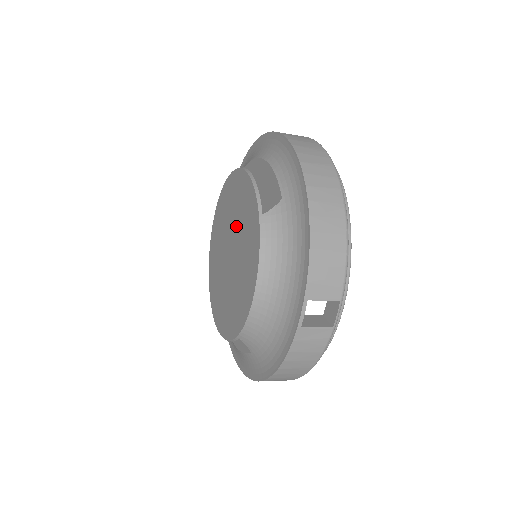
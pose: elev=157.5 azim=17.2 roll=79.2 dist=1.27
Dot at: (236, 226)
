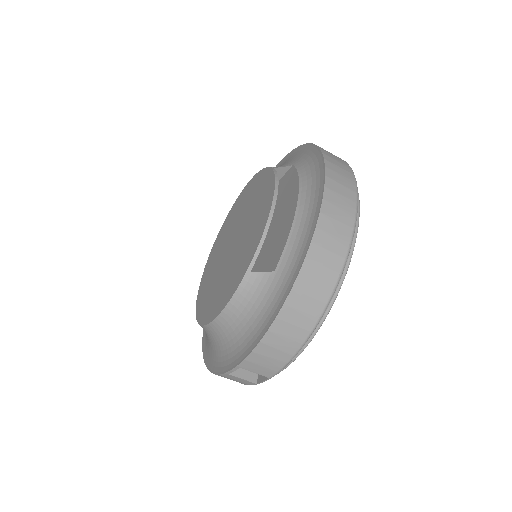
Dot at: (244, 234)
